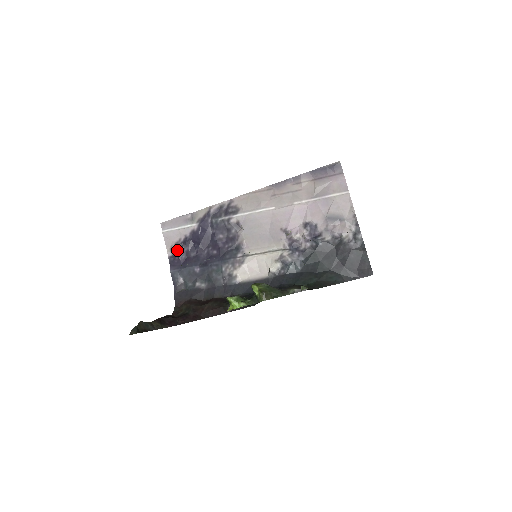
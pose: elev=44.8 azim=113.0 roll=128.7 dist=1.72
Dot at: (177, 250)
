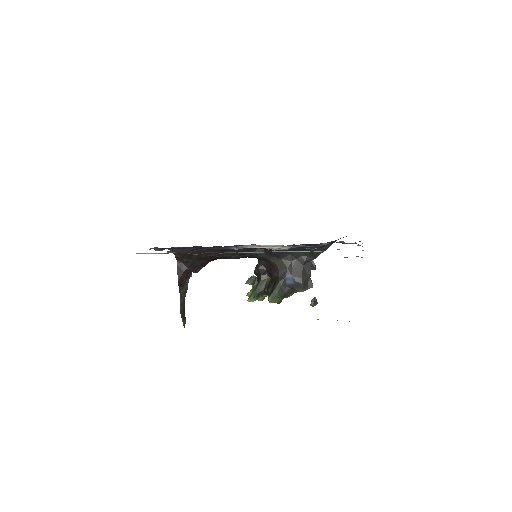
Dot at: occluded
